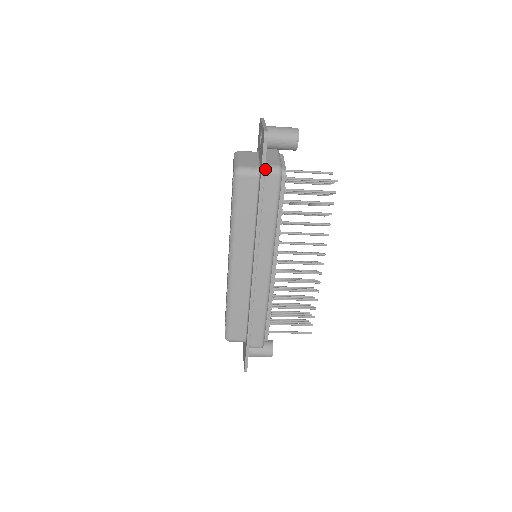
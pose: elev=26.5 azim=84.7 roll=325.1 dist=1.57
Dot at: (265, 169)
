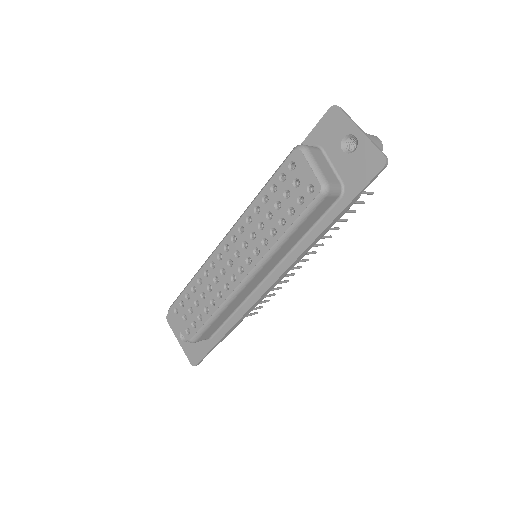
Dot at: (353, 192)
